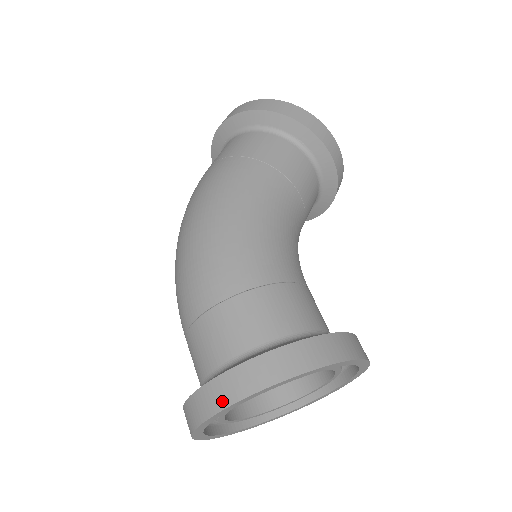
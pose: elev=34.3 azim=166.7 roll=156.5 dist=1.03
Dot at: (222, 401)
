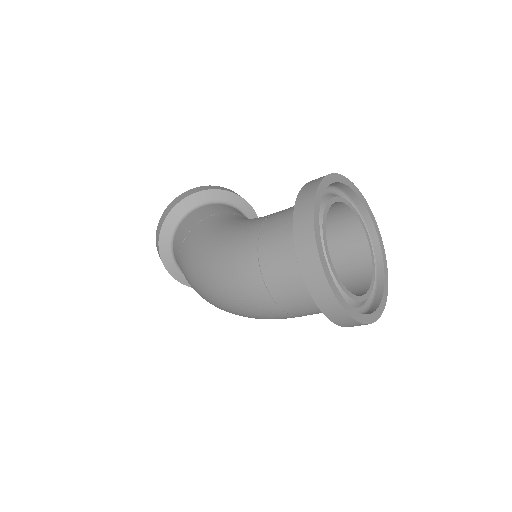
Dot at: (315, 262)
